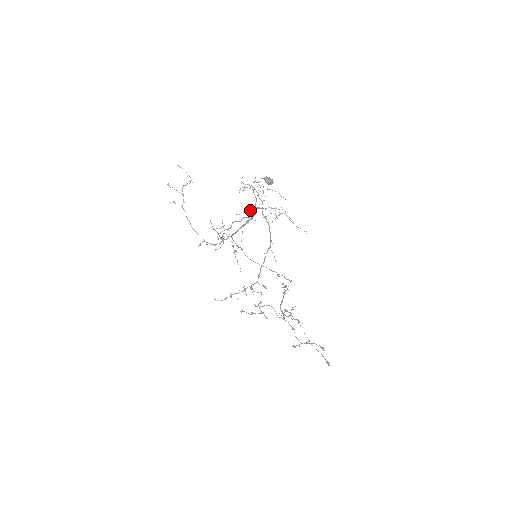
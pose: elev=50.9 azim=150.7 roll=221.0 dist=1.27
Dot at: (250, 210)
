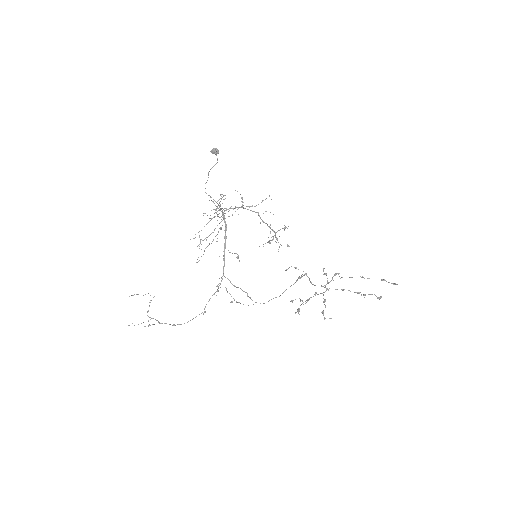
Dot at: (220, 201)
